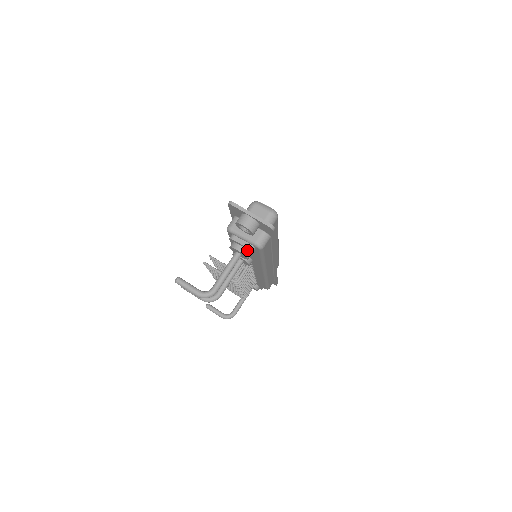
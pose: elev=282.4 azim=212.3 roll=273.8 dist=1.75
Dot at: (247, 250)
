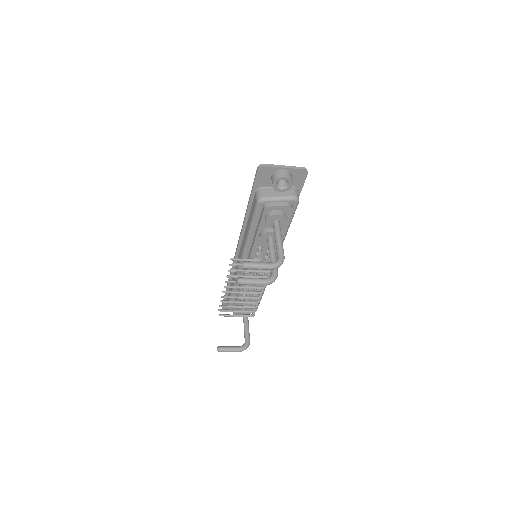
Dot at: (284, 212)
